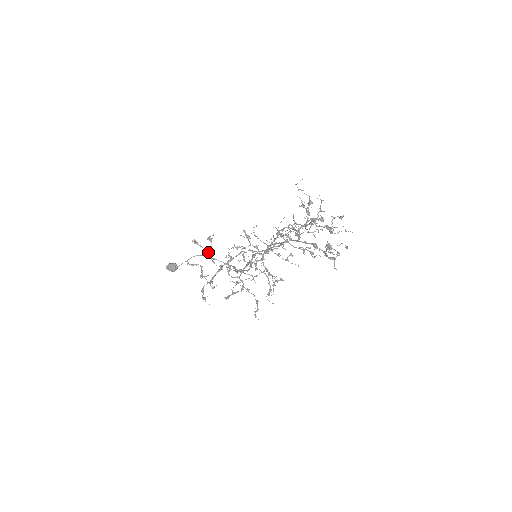
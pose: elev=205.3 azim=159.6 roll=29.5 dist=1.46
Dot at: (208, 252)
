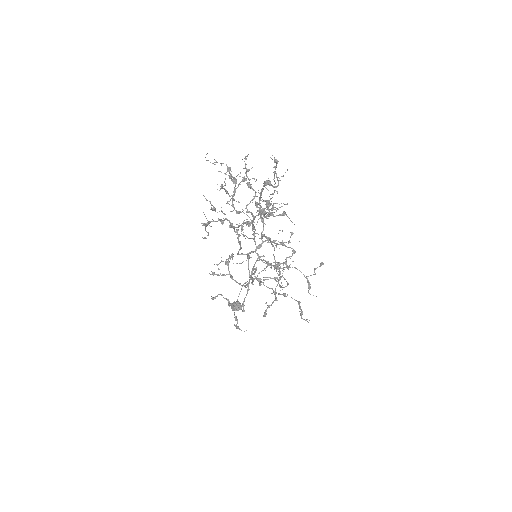
Dot at: (230, 277)
